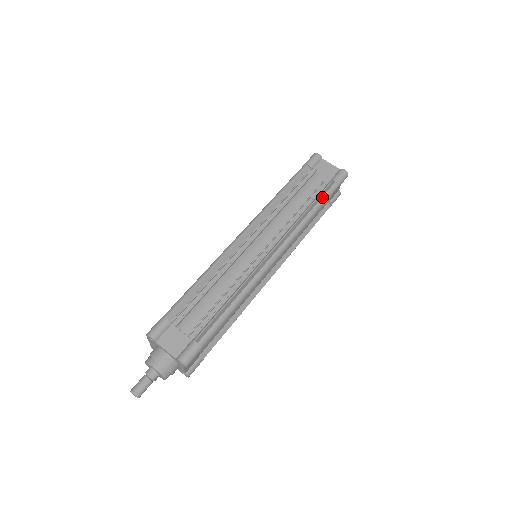
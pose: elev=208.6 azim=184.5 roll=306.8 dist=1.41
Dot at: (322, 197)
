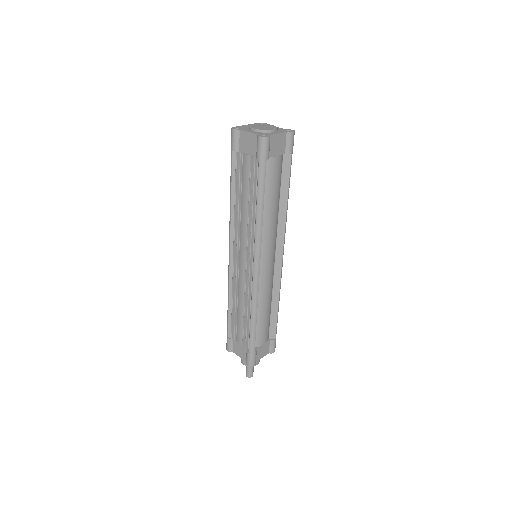
Dot at: (257, 187)
